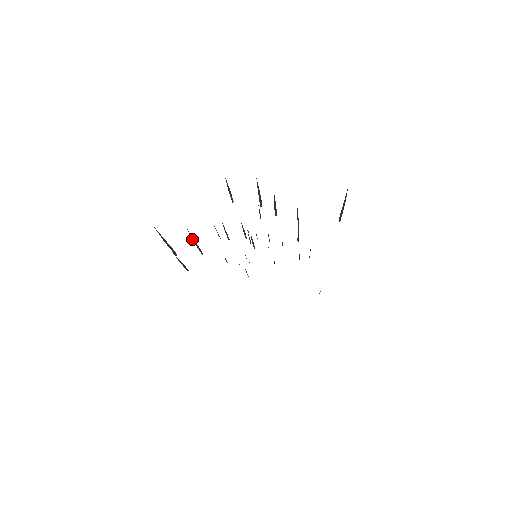
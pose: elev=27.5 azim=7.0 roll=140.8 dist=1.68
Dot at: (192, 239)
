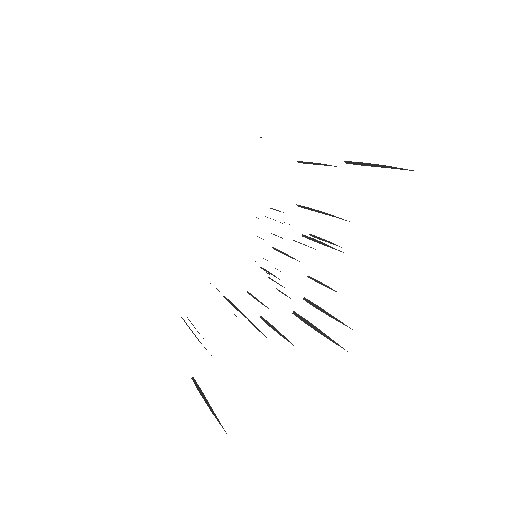
Dot at: occluded
